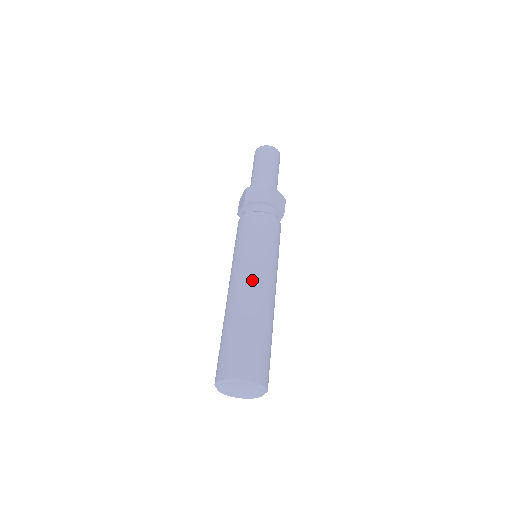
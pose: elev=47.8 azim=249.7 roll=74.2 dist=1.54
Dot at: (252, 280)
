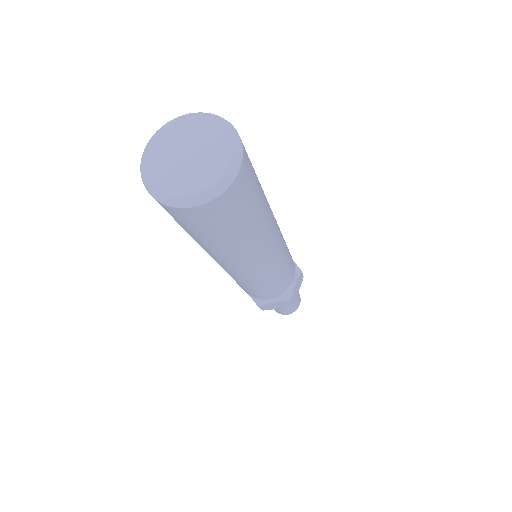
Dot at: occluded
